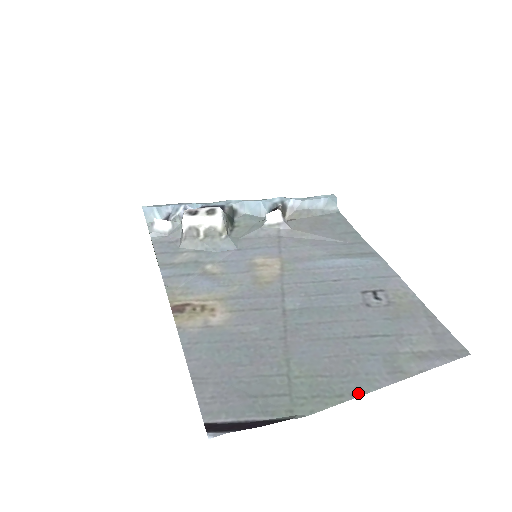
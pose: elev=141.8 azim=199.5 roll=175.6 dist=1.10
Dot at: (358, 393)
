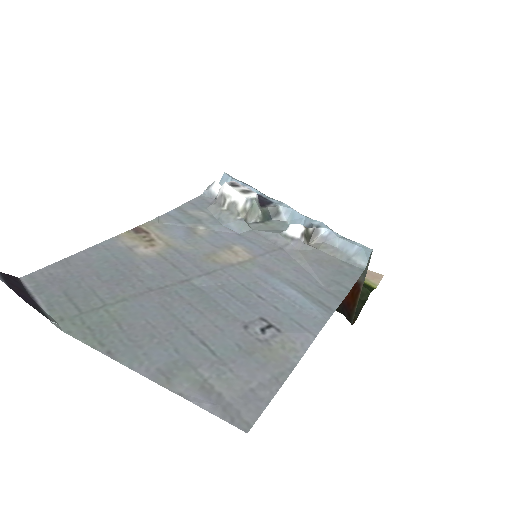
Dot at: (114, 355)
